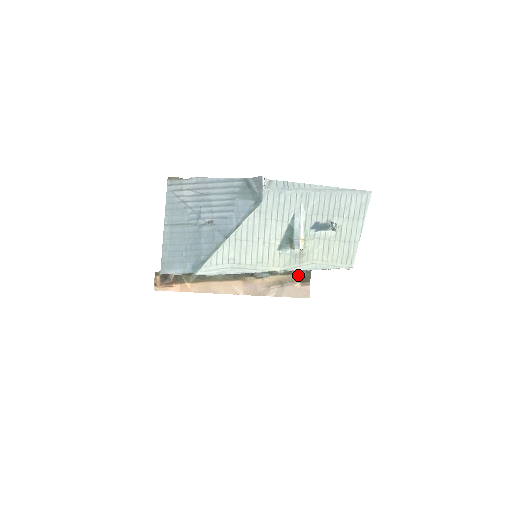
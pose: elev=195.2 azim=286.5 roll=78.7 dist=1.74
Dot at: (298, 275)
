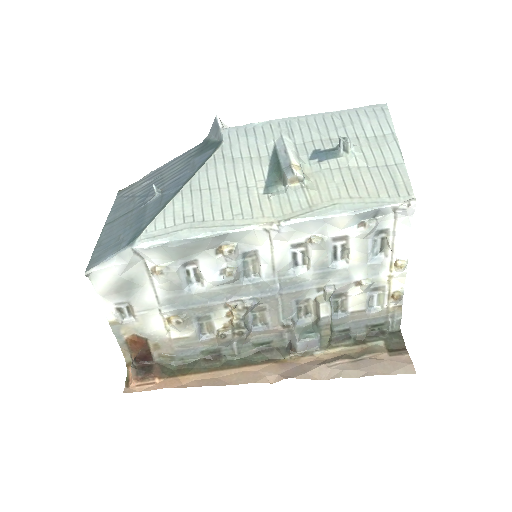
Dot at: (378, 343)
